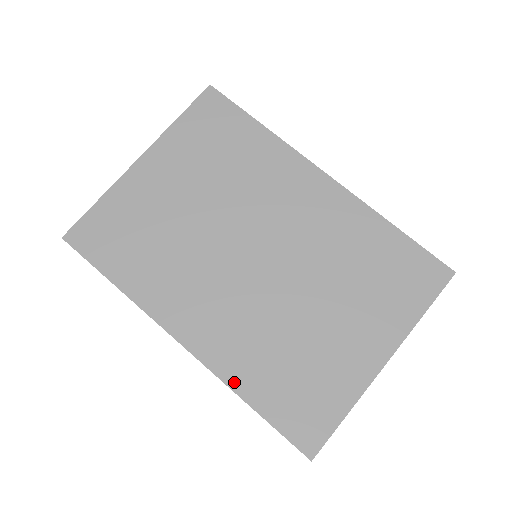
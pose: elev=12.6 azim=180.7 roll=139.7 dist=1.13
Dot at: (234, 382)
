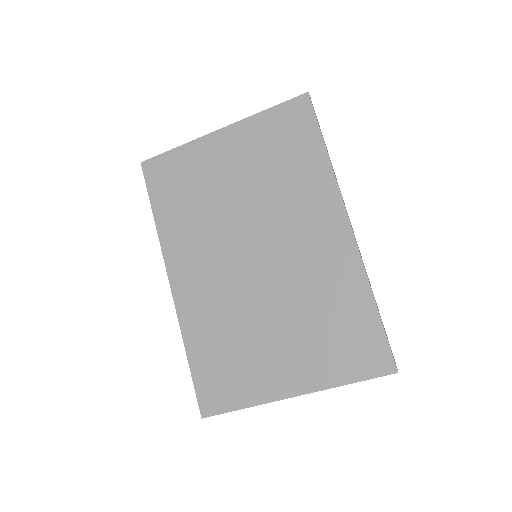
Dot at: (187, 333)
